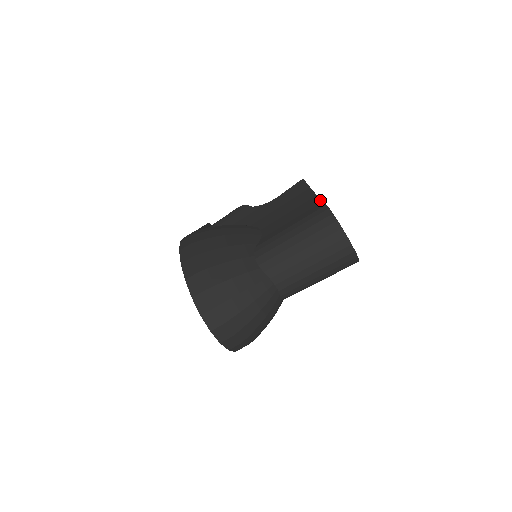
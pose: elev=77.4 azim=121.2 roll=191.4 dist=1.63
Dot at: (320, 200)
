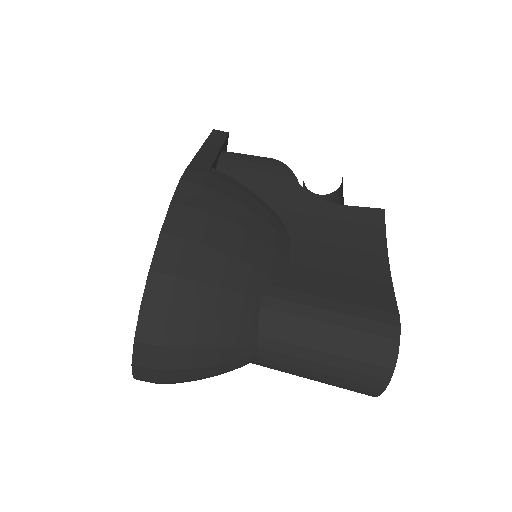
Dot at: (392, 286)
